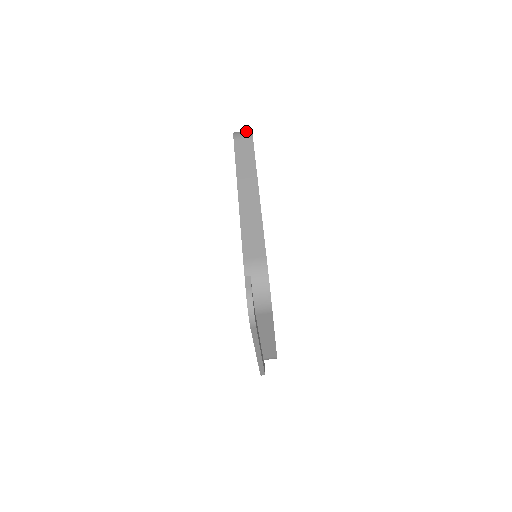
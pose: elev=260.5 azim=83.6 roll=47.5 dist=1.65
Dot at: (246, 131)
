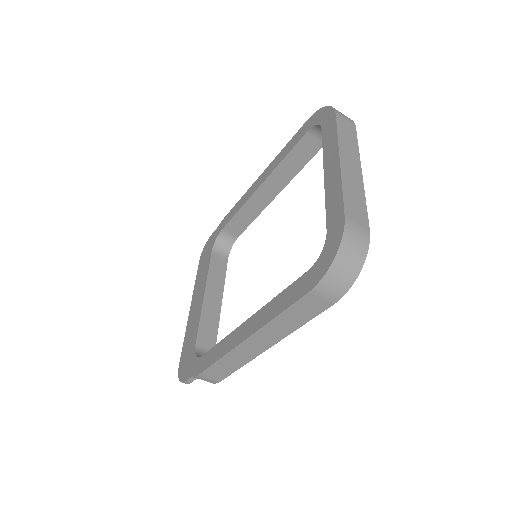
Dot at: (347, 278)
